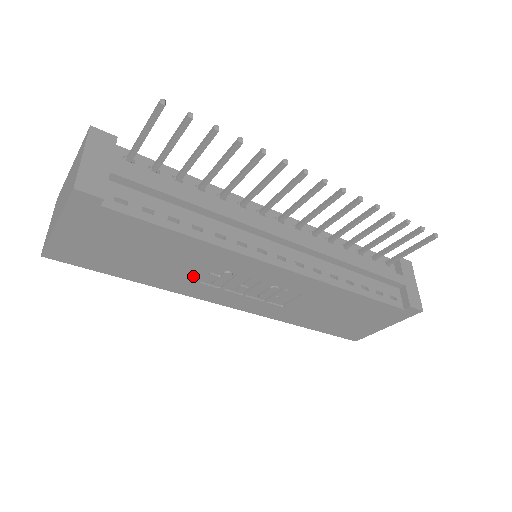
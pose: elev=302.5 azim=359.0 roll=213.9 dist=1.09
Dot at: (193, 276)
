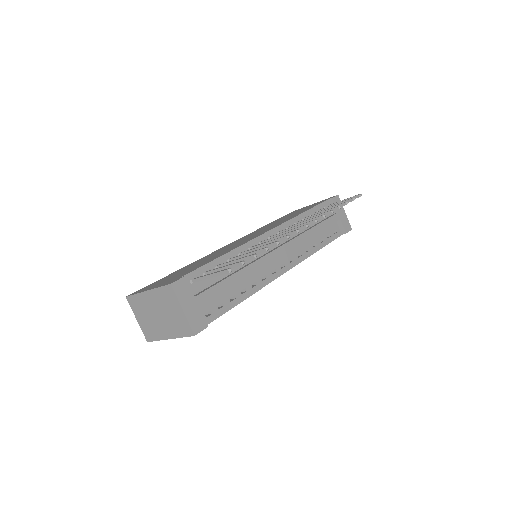
Dot at: occluded
